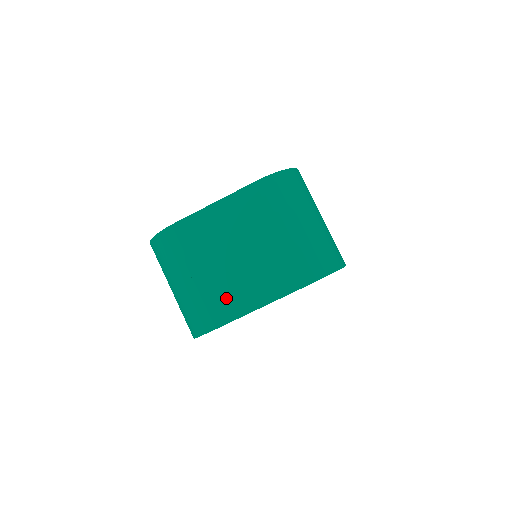
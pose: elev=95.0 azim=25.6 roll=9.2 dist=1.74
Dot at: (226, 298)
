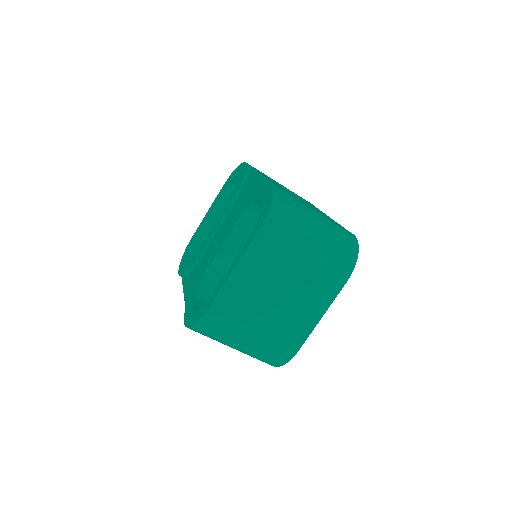
Dot at: (289, 331)
